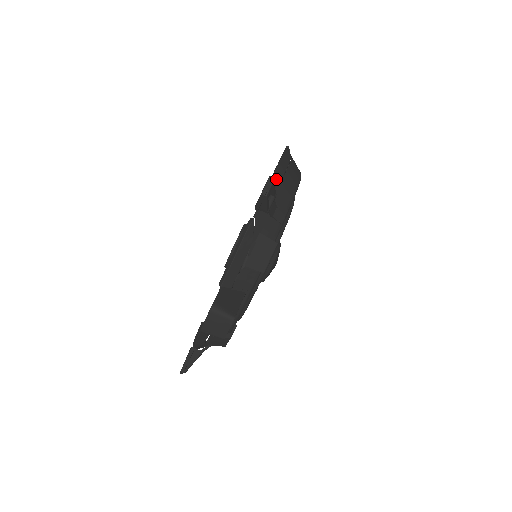
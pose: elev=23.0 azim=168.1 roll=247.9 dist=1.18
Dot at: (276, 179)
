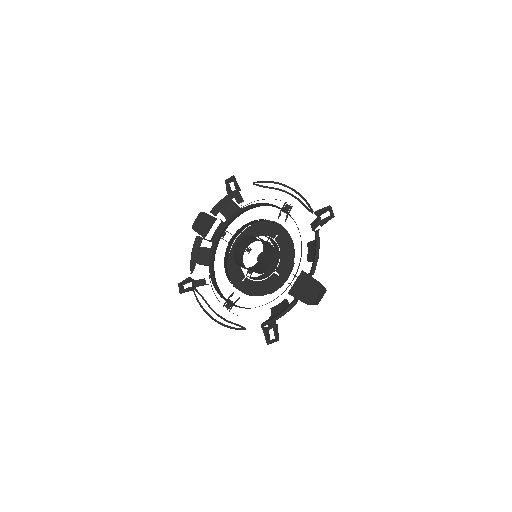
Dot at: (308, 205)
